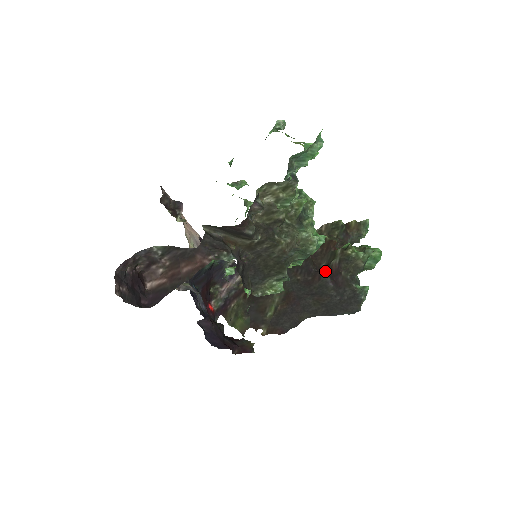
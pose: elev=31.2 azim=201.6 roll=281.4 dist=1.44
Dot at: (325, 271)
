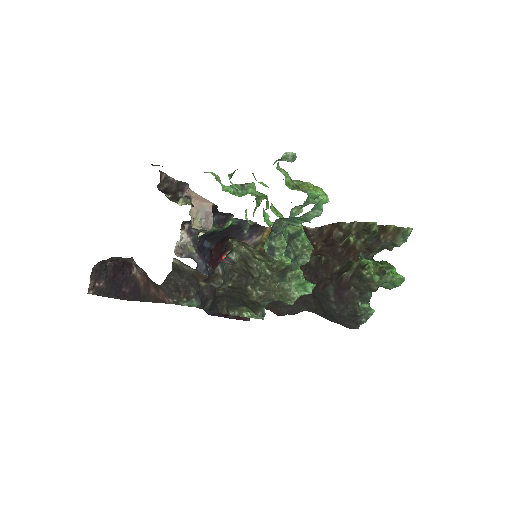
Dot at: (333, 281)
